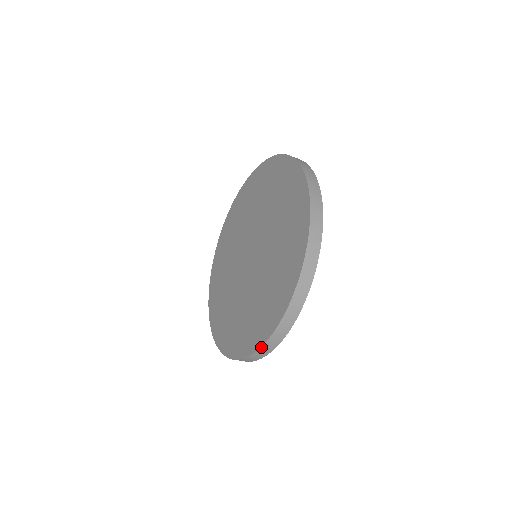
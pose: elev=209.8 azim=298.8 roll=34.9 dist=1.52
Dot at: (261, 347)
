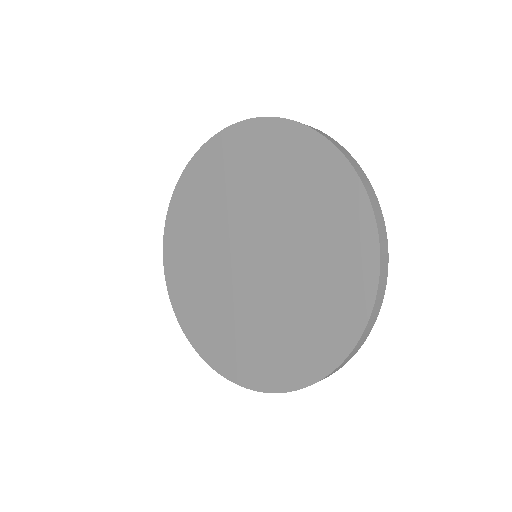
Dot at: (361, 336)
